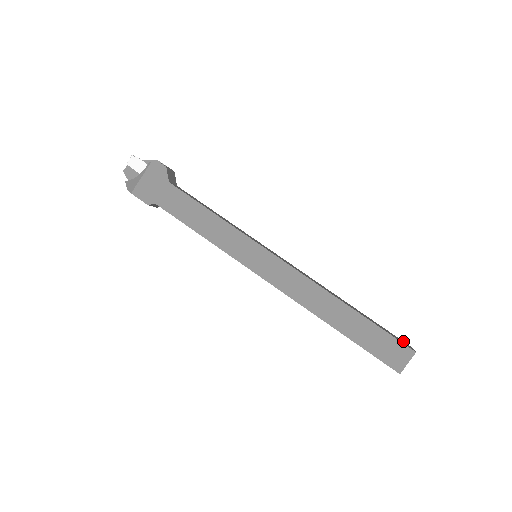
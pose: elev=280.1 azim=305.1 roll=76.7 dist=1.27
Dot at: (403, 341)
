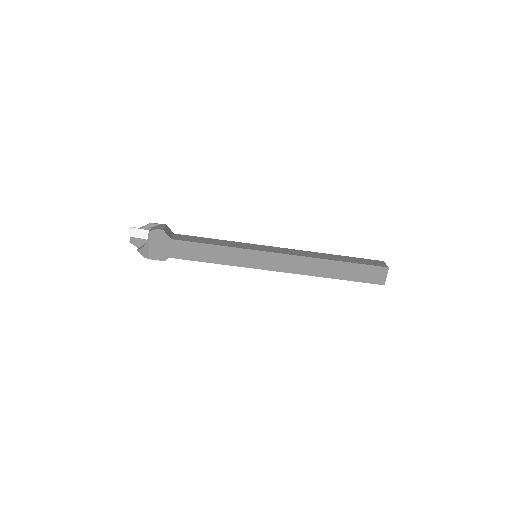
Dot at: (377, 260)
